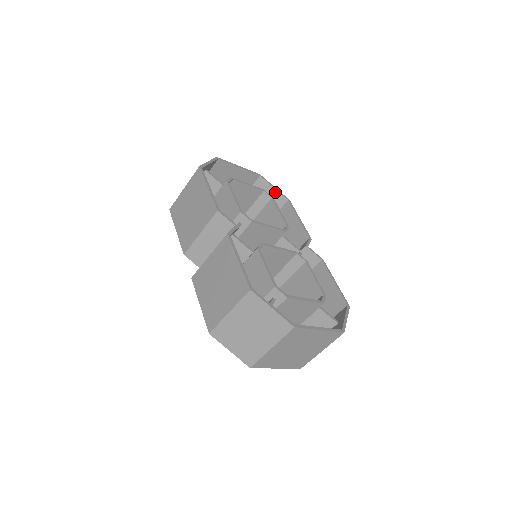
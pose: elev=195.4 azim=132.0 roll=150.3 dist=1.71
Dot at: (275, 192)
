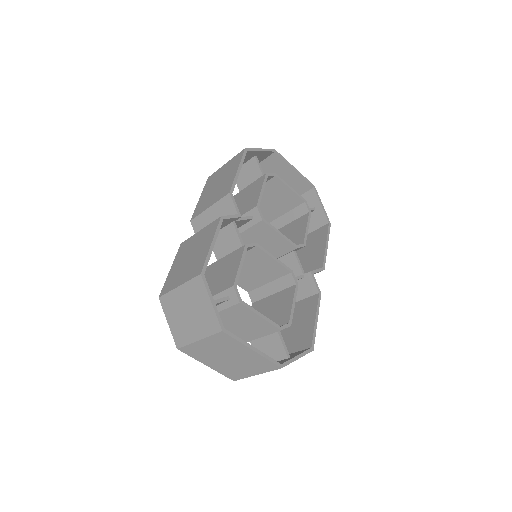
Dot at: (320, 210)
